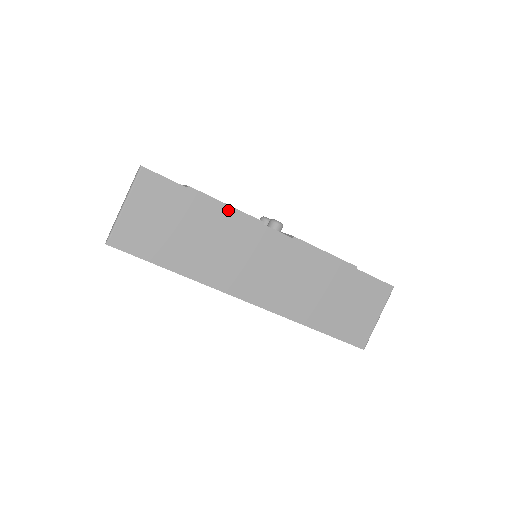
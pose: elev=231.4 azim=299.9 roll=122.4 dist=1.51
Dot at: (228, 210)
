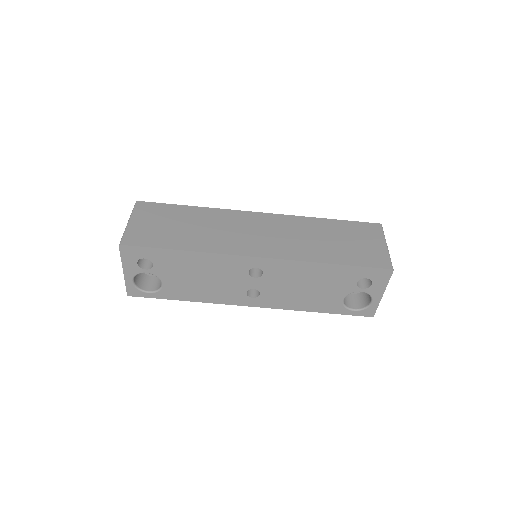
Dot at: (211, 209)
